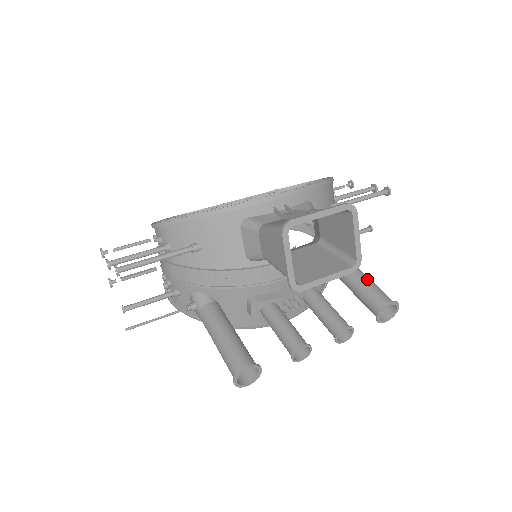
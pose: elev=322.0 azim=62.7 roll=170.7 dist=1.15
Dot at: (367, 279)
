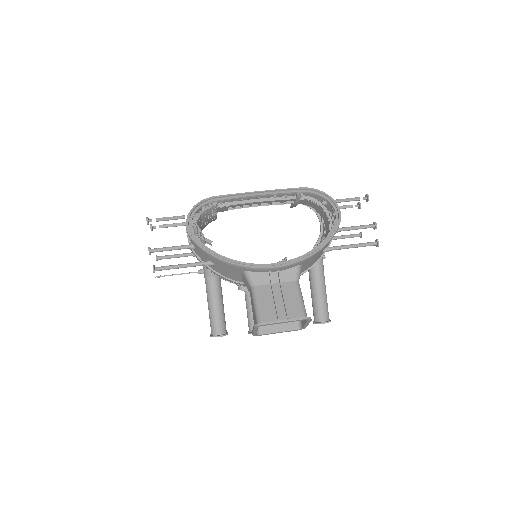
Dot at: (323, 296)
